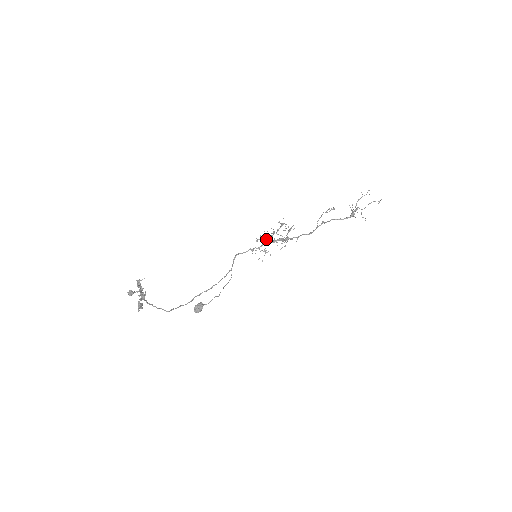
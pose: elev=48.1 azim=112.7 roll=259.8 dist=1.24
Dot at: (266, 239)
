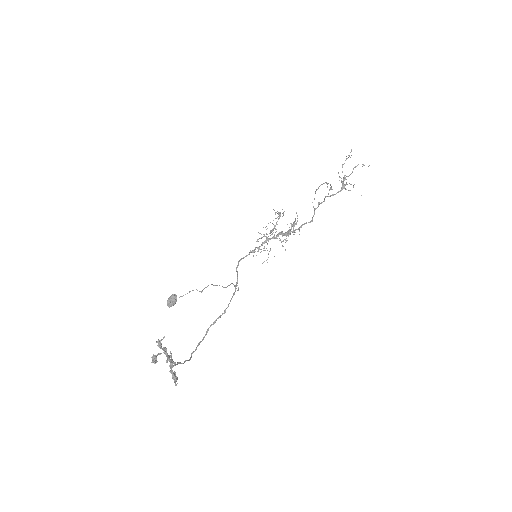
Dot at: occluded
